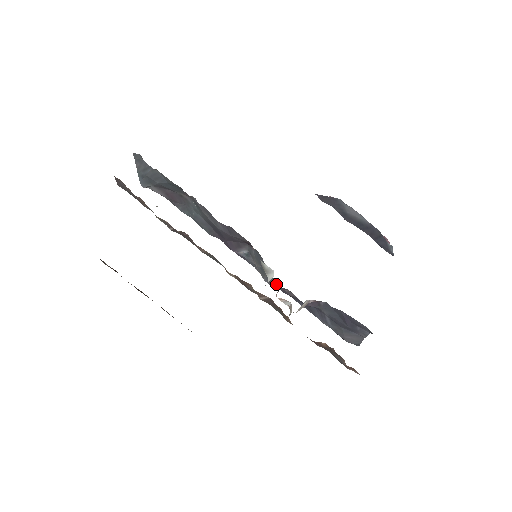
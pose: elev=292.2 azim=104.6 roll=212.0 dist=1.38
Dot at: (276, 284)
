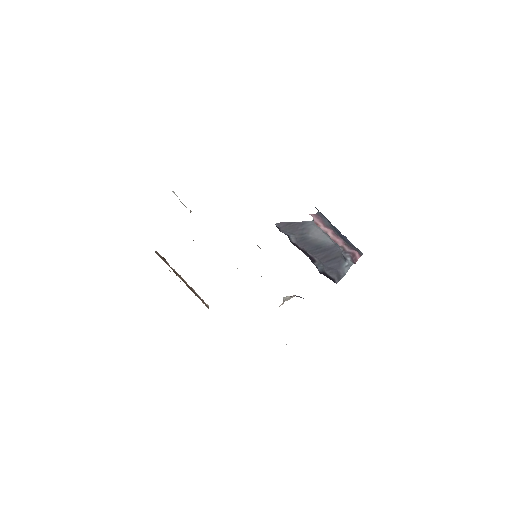
Dot at: occluded
